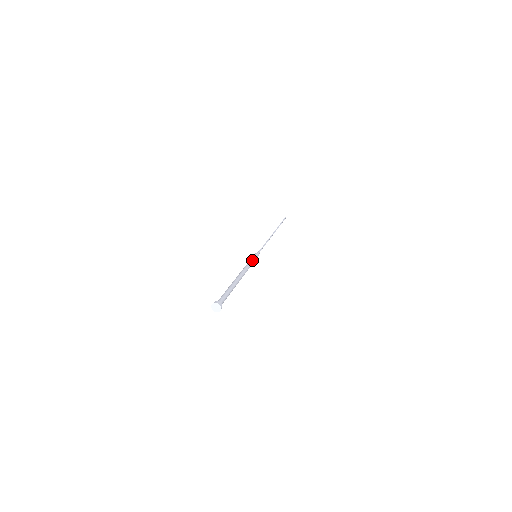
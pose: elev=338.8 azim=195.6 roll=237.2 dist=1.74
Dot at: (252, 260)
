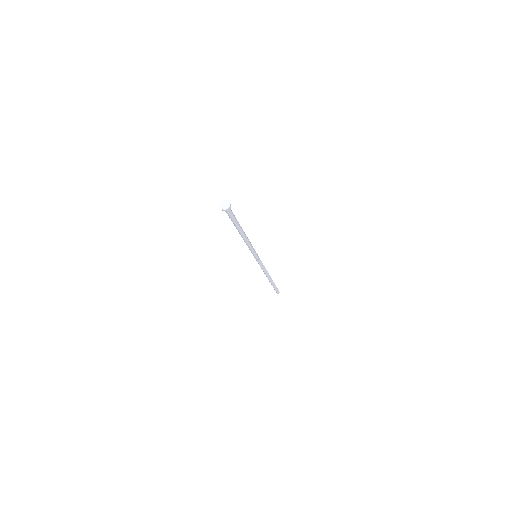
Dot at: occluded
